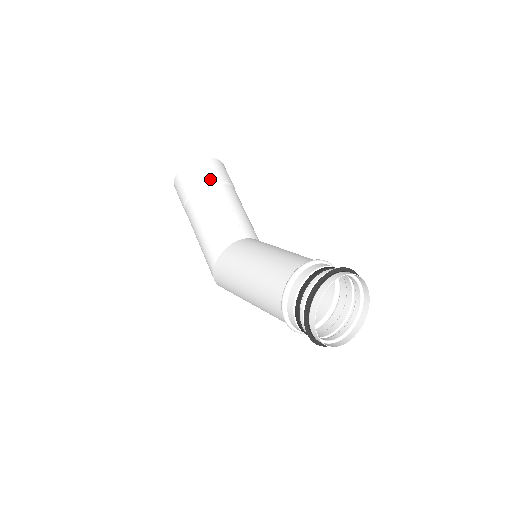
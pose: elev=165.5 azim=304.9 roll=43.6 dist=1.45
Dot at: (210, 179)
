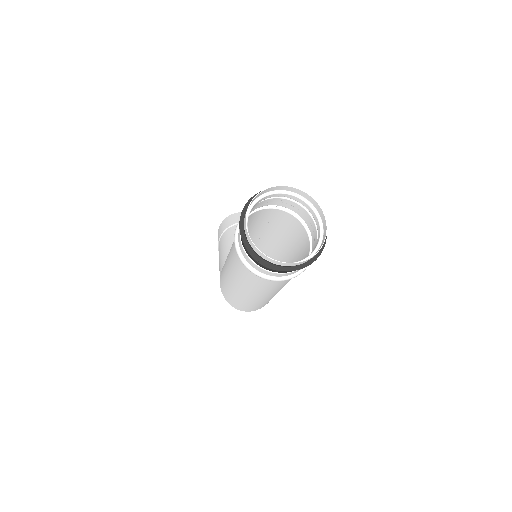
Dot at: occluded
